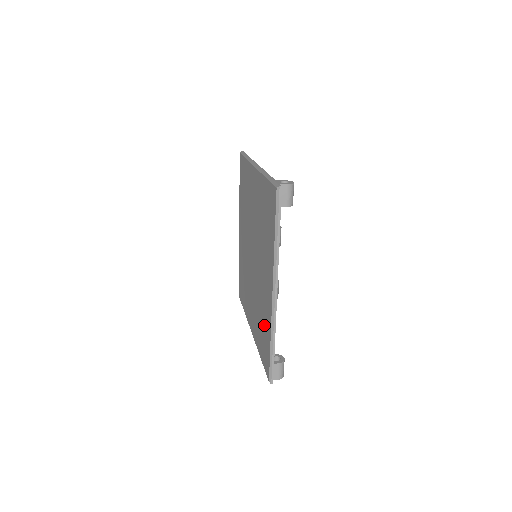
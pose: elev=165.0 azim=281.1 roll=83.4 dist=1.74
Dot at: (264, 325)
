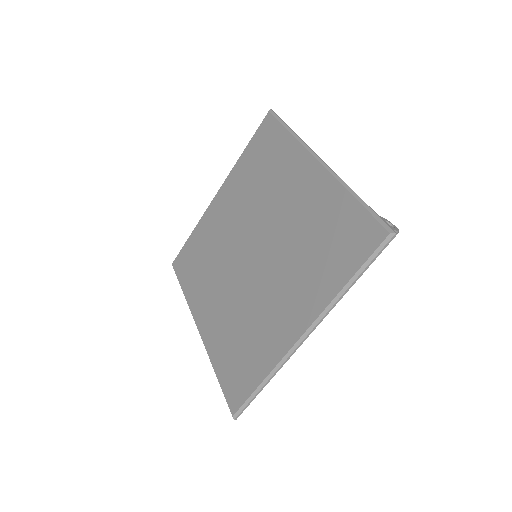
Dot at: (251, 351)
